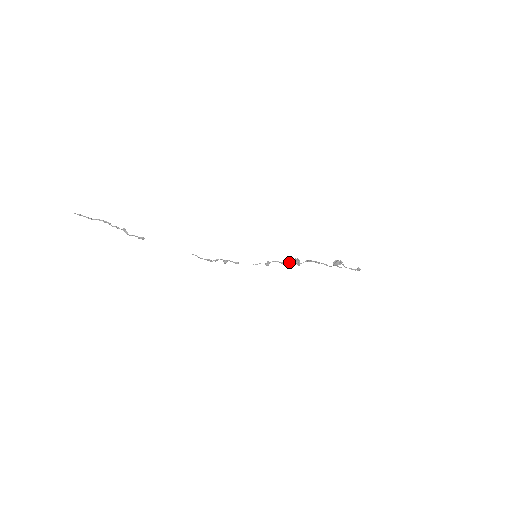
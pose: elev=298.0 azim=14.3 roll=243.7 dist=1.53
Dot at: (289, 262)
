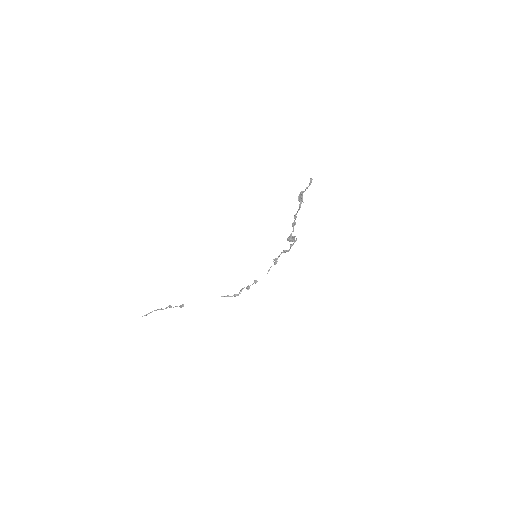
Dot at: (290, 246)
